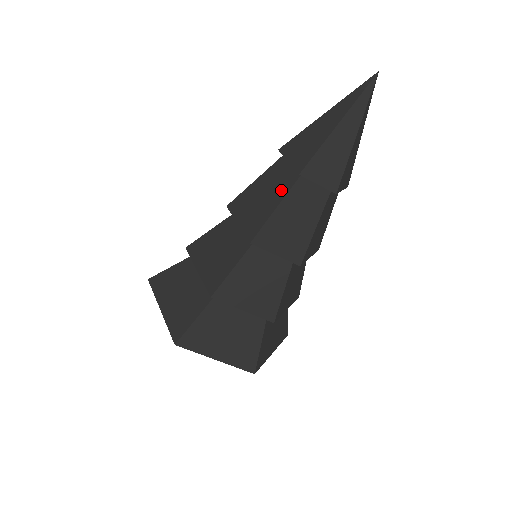
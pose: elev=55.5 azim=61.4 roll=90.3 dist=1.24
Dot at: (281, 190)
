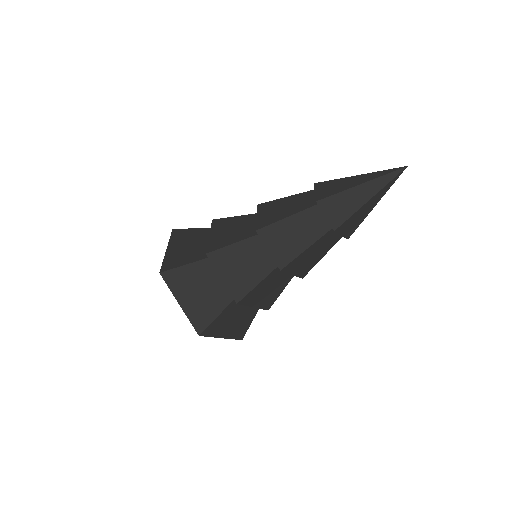
Dot at: (299, 208)
